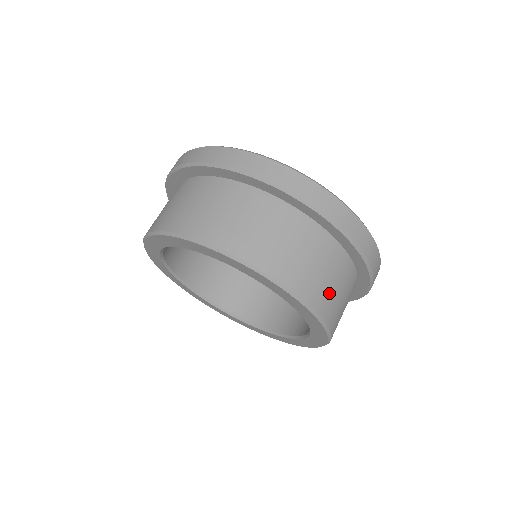
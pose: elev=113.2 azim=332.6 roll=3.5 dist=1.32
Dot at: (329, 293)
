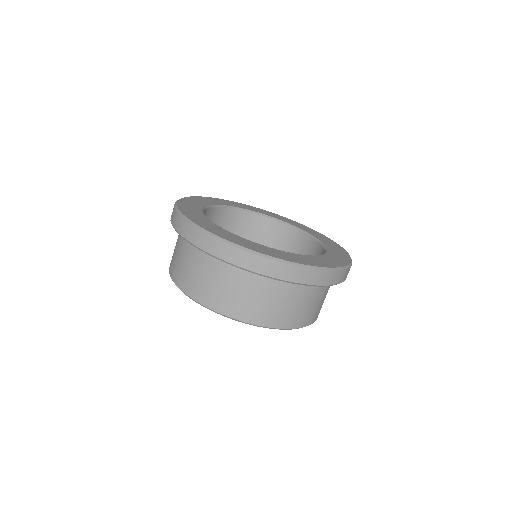
Dot at: (295, 313)
